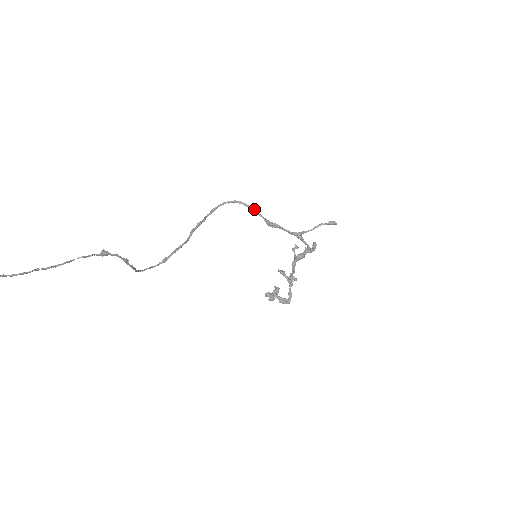
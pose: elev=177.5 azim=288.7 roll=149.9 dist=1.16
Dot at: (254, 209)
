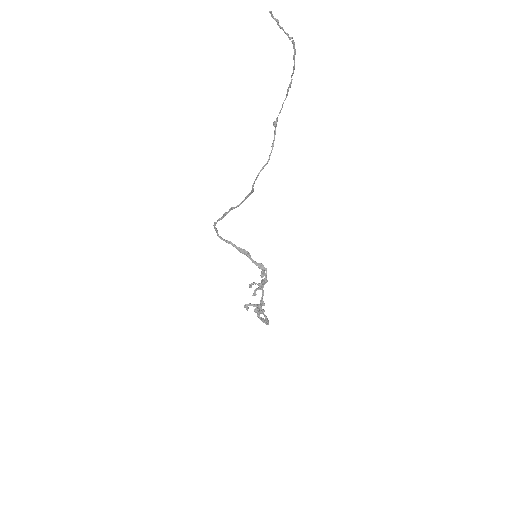
Dot at: (229, 242)
